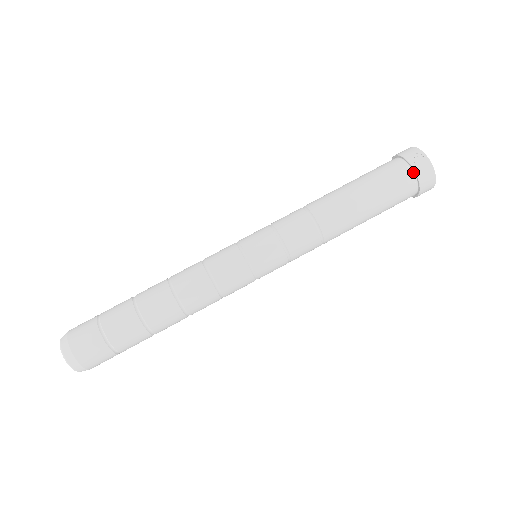
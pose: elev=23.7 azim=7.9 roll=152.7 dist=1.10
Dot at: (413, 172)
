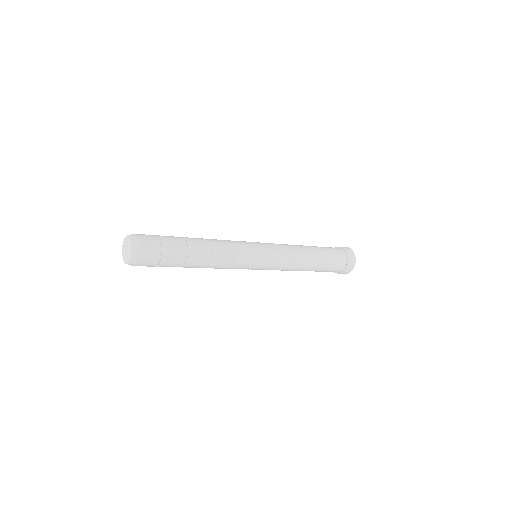
Dot at: (343, 251)
